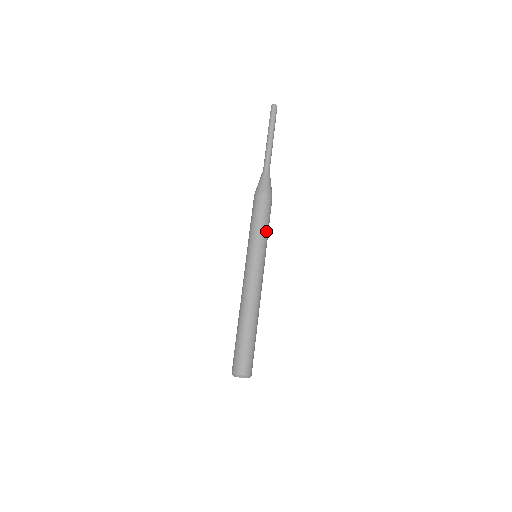
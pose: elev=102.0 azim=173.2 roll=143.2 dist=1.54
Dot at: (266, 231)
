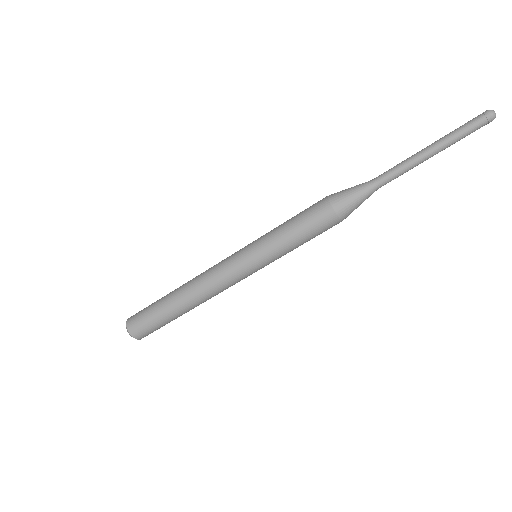
Dot at: (287, 244)
